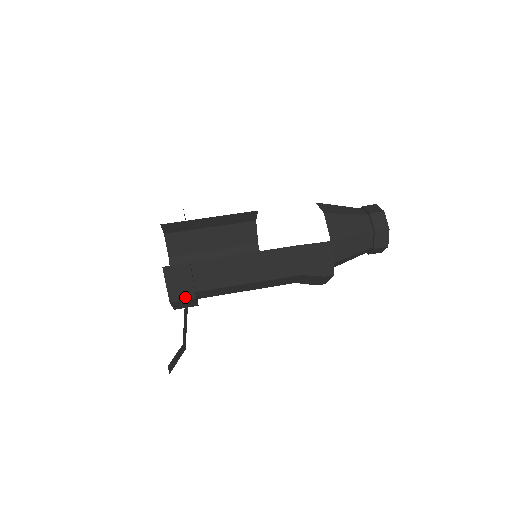
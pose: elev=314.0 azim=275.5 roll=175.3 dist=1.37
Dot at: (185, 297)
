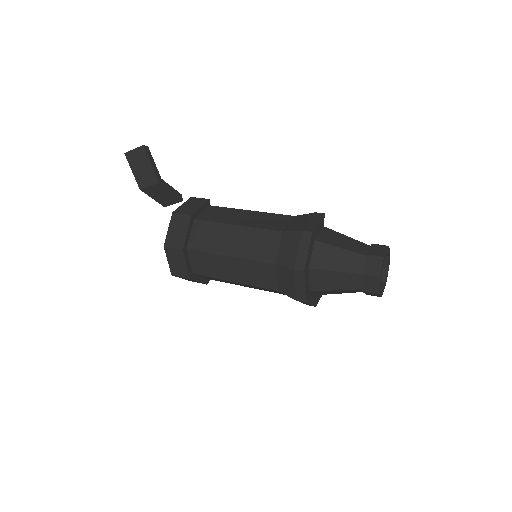
Dot at: (185, 213)
